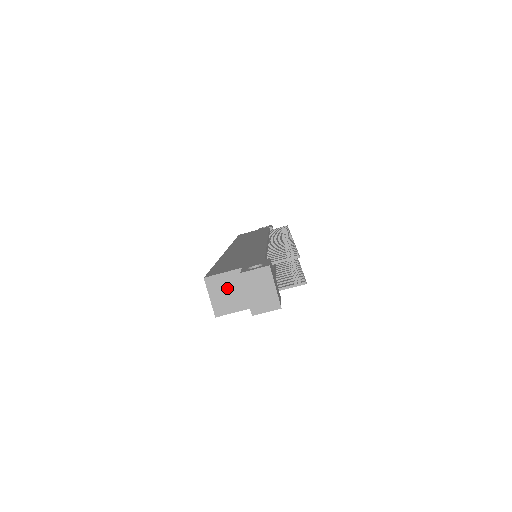
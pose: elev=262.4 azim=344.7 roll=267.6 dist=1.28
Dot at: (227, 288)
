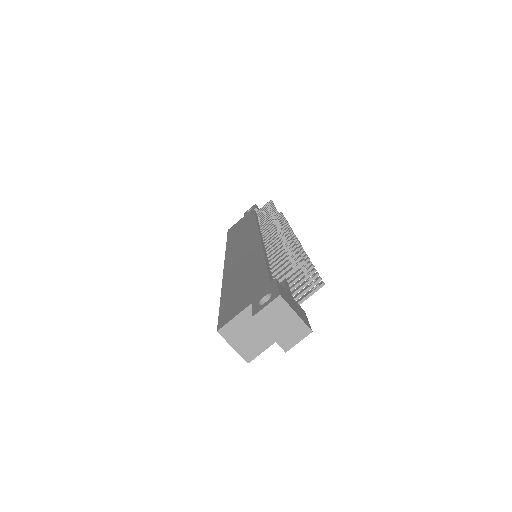
Dot at: (246, 330)
